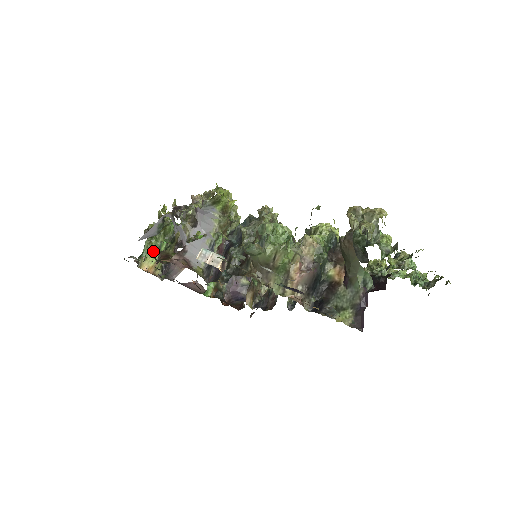
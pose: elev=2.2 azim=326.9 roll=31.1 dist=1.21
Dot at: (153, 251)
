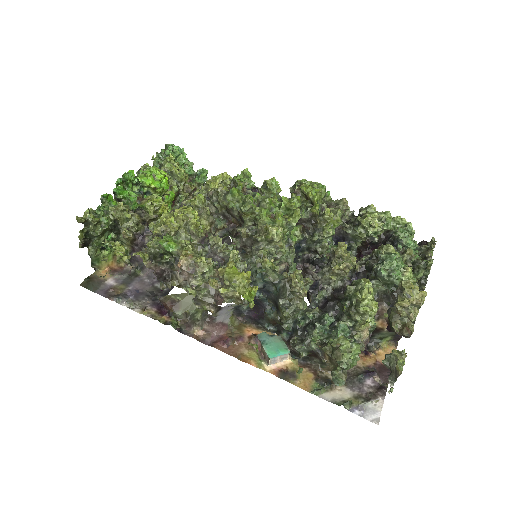
Dot at: (105, 255)
